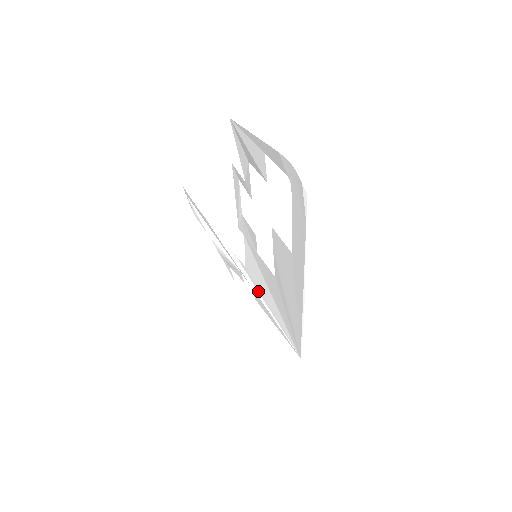
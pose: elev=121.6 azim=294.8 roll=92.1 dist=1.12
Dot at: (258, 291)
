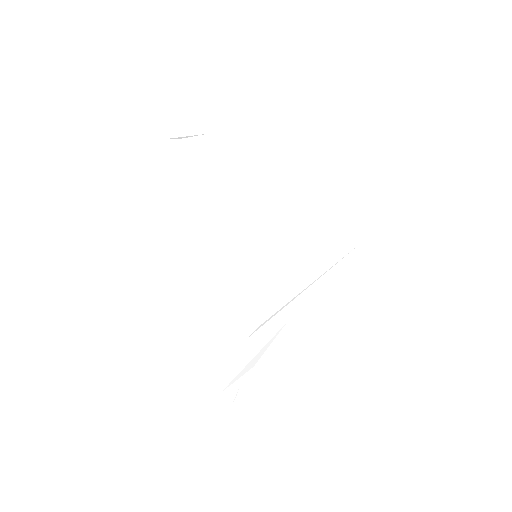
Dot at: (299, 290)
